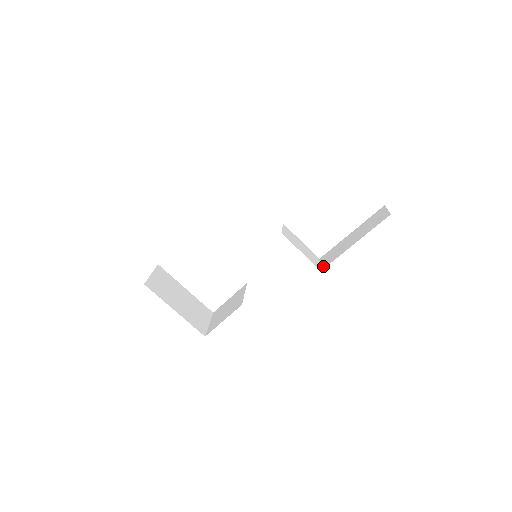
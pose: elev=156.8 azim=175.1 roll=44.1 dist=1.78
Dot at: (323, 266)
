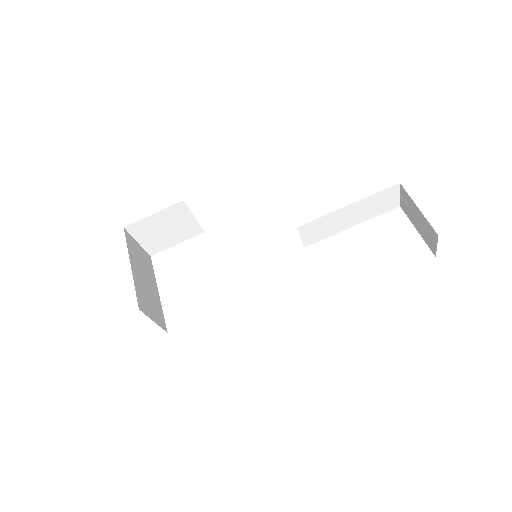
Dot at: occluded
